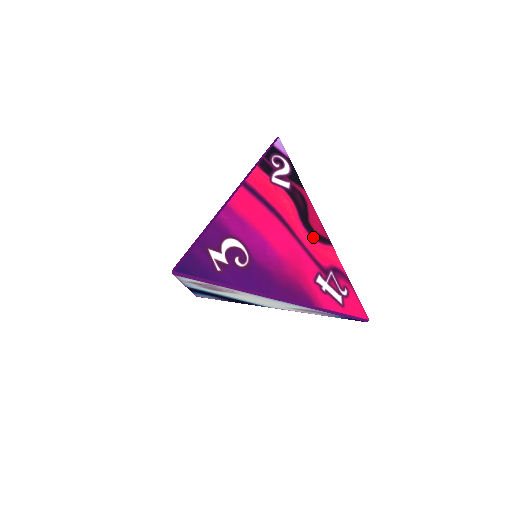
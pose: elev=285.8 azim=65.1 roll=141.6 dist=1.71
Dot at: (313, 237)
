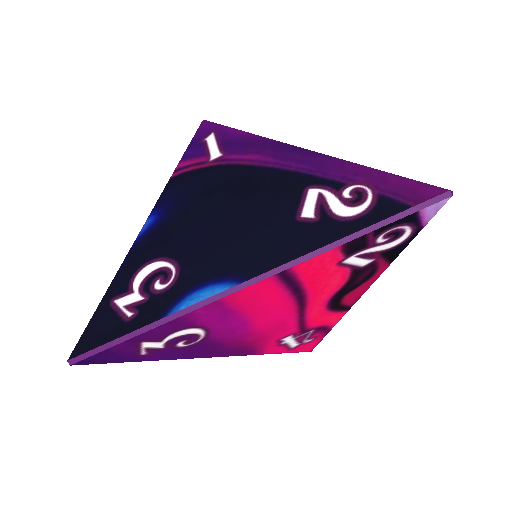
Dot at: (329, 308)
